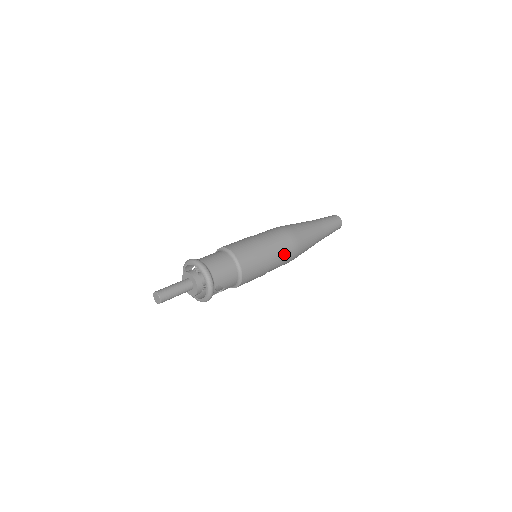
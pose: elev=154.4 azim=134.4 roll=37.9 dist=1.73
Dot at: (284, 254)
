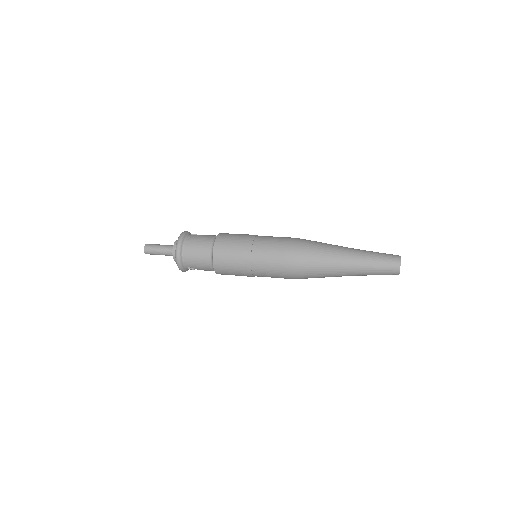
Dot at: (273, 272)
